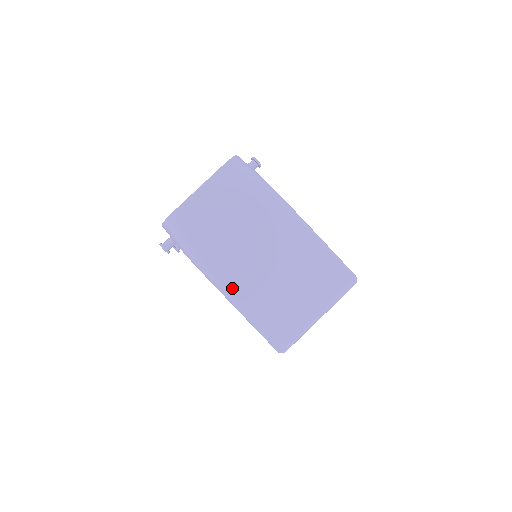
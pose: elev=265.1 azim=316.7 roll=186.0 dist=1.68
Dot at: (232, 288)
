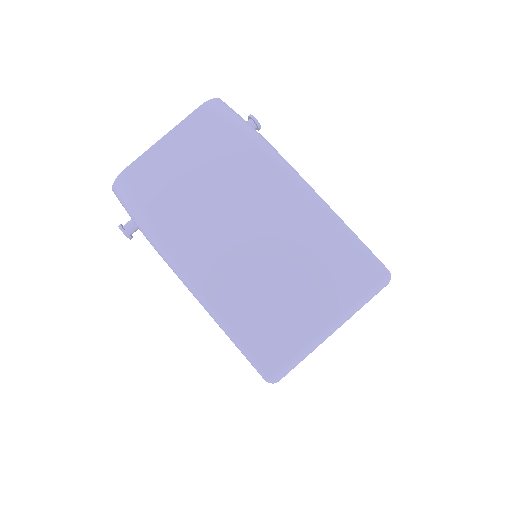
Dot at: (201, 279)
